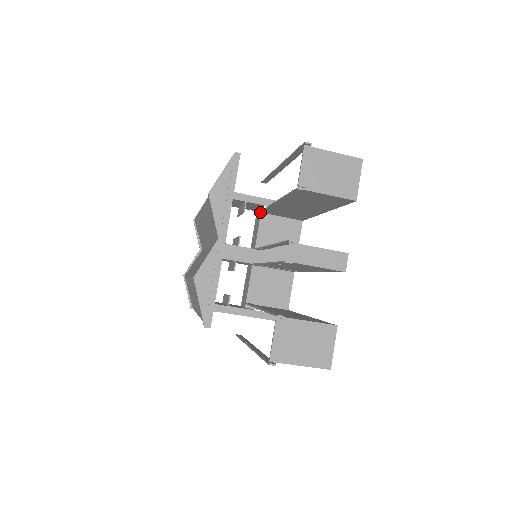
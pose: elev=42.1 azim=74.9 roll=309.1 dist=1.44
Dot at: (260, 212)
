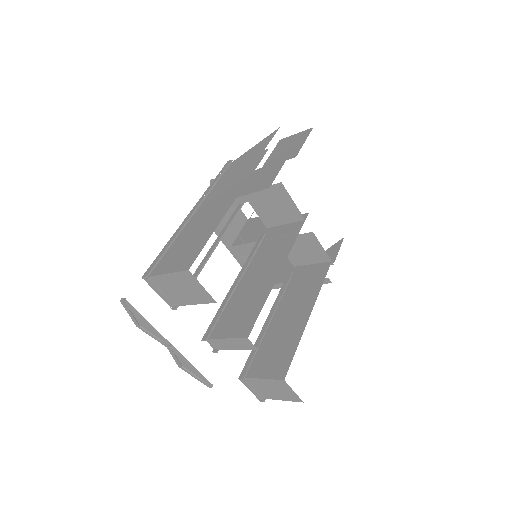
Dot at: occluded
